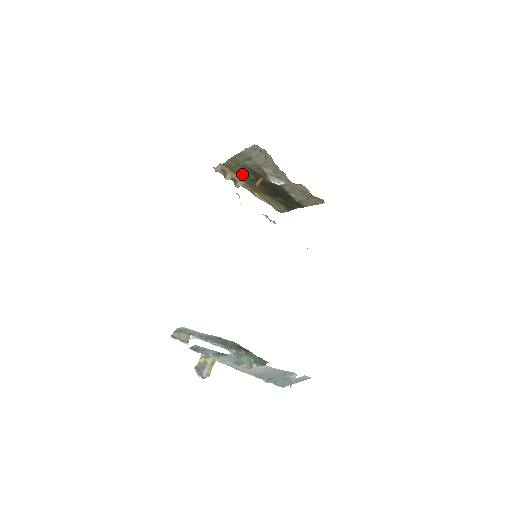
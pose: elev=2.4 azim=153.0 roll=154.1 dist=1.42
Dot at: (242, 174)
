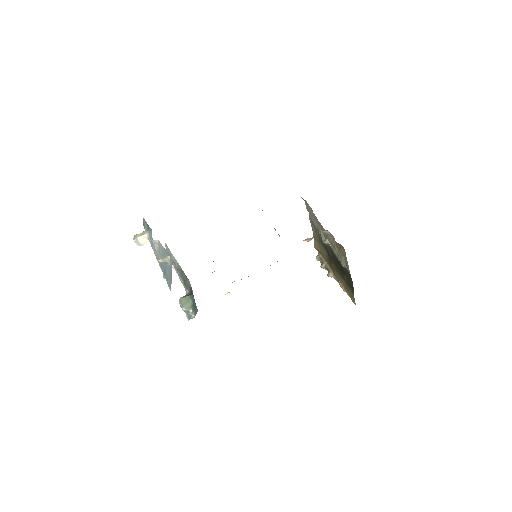
Dot at: (325, 256)
